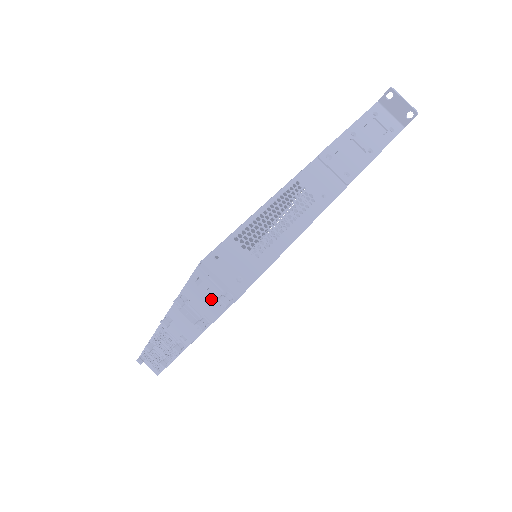
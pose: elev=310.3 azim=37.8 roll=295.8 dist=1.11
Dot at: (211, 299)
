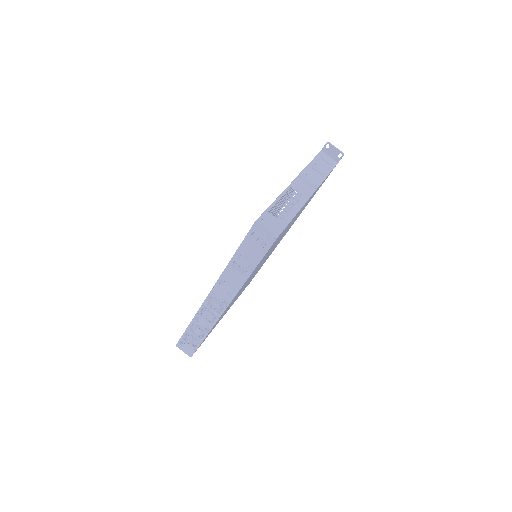
Dot at: (259, 245)
